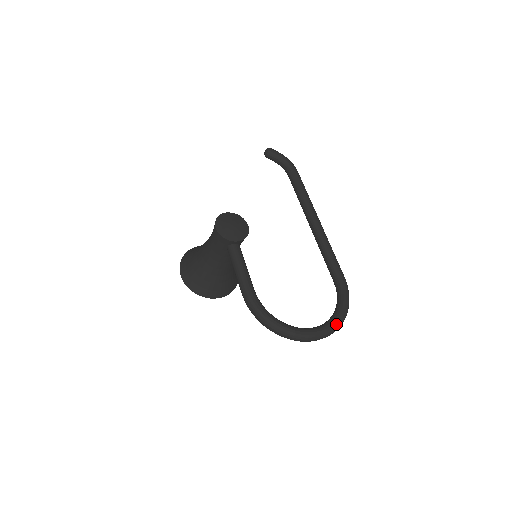
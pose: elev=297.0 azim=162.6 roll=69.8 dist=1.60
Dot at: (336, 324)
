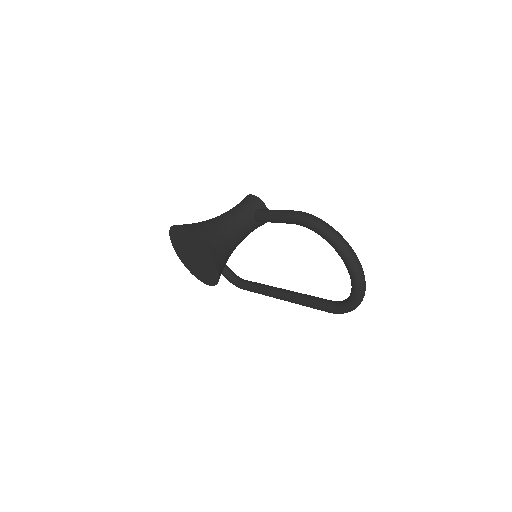
Dot at: occluded
